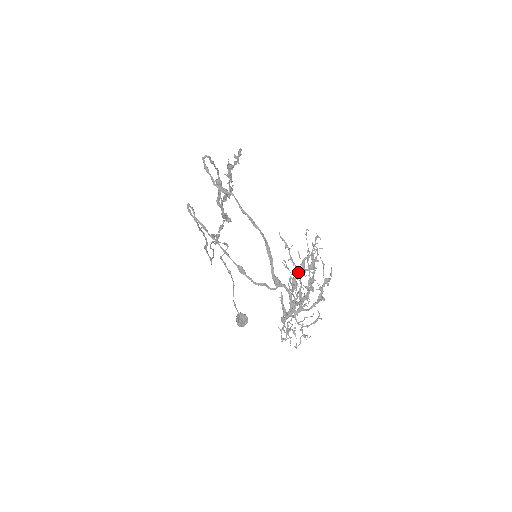
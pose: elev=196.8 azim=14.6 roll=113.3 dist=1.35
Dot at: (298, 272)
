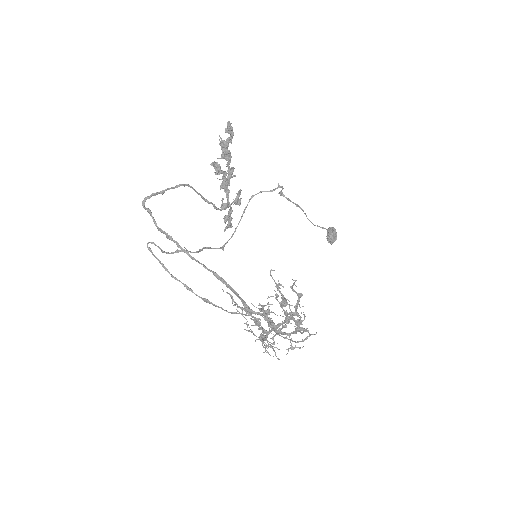
Dot at: (256, 318)
